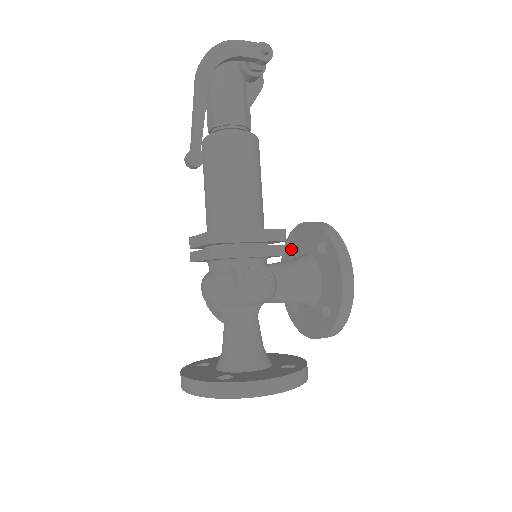
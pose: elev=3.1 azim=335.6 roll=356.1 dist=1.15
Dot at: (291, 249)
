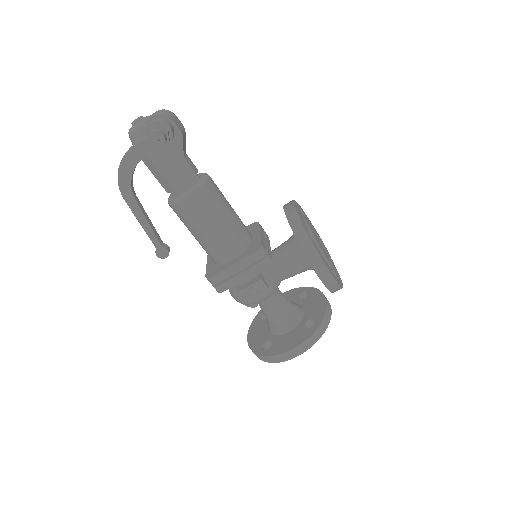
Dot at: occluded
